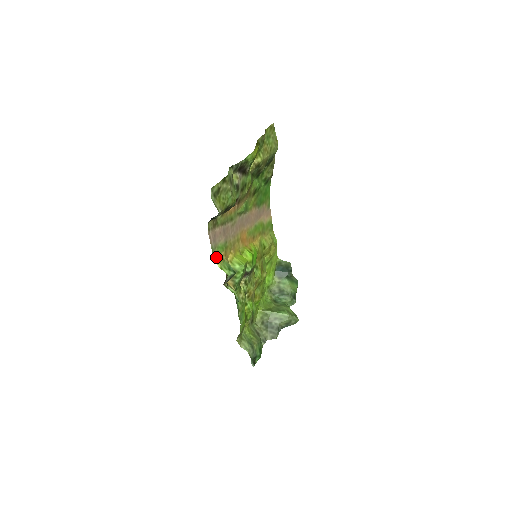
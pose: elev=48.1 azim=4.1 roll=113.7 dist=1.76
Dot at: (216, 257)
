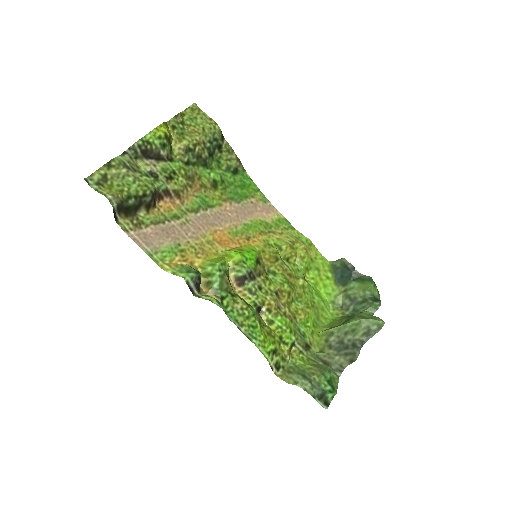
Dot at: (164, 264)
